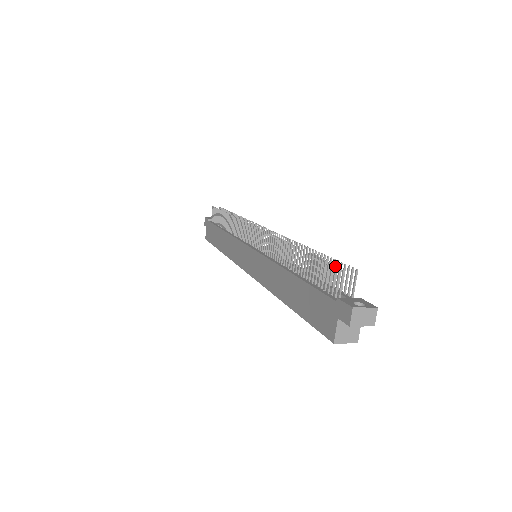
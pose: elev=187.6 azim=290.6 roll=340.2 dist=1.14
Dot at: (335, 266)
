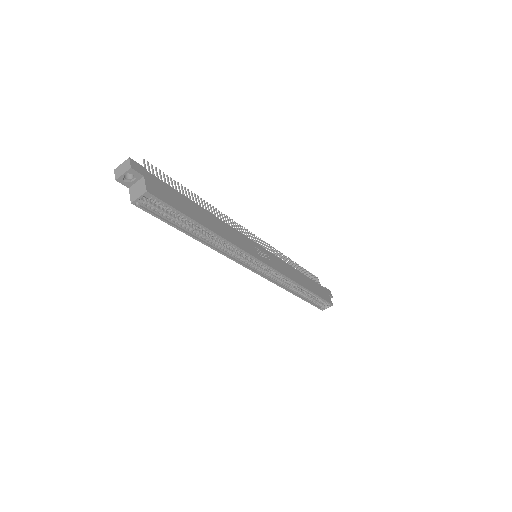
Dot at: occluded
